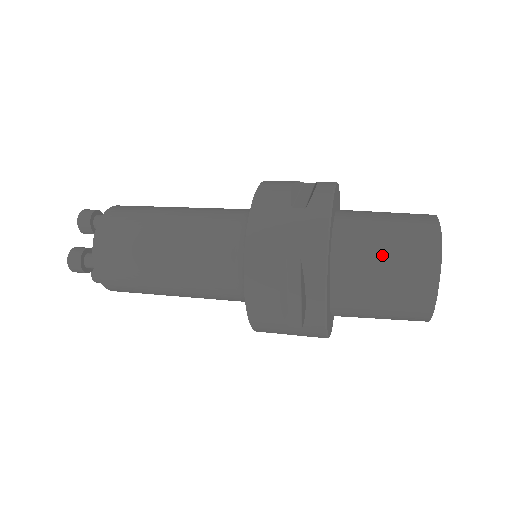
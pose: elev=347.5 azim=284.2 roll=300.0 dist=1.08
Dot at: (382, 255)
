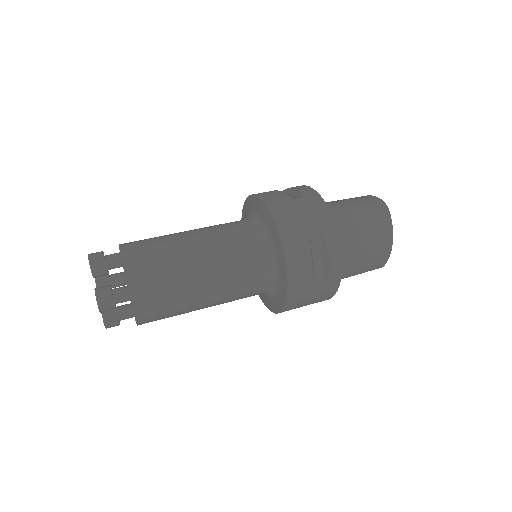
Dot at: (358, 218)
